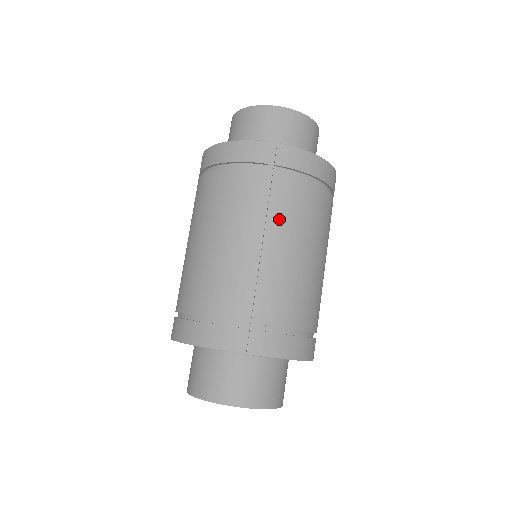
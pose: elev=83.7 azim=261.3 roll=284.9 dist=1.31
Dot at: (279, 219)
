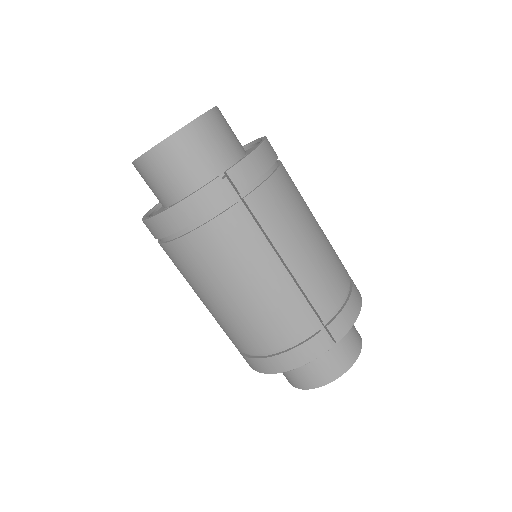
Dot at: (280, 233)
